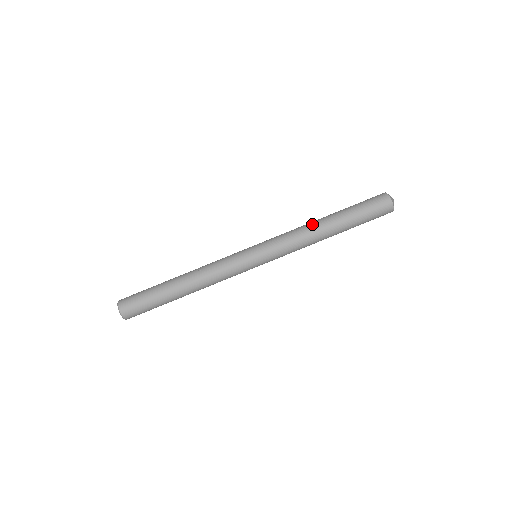
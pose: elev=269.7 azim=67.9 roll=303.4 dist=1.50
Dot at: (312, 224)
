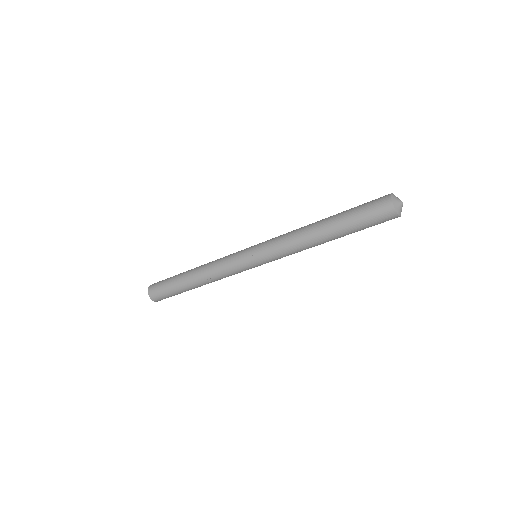
Dot at: (312, 245)
